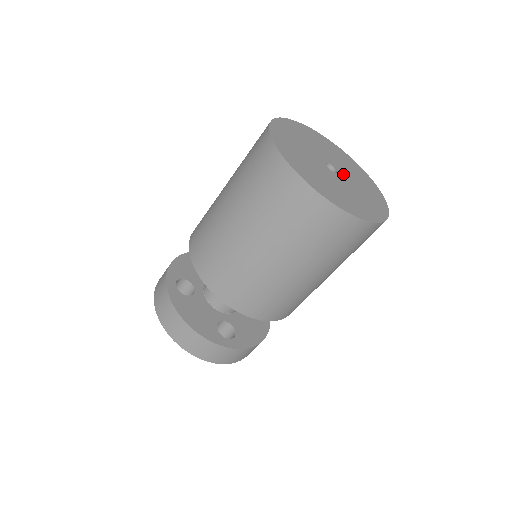
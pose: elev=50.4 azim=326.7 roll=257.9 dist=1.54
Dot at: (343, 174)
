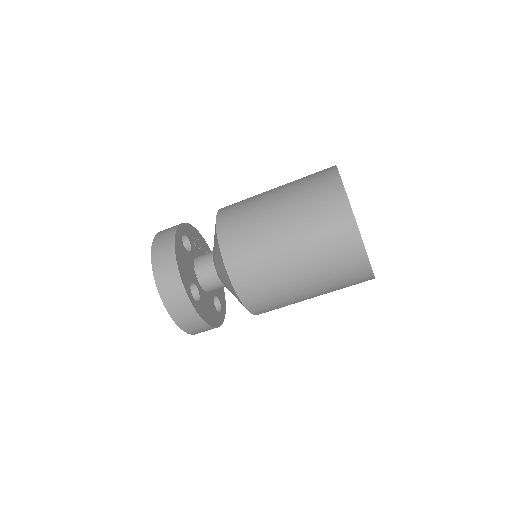
Dot at: occluded
